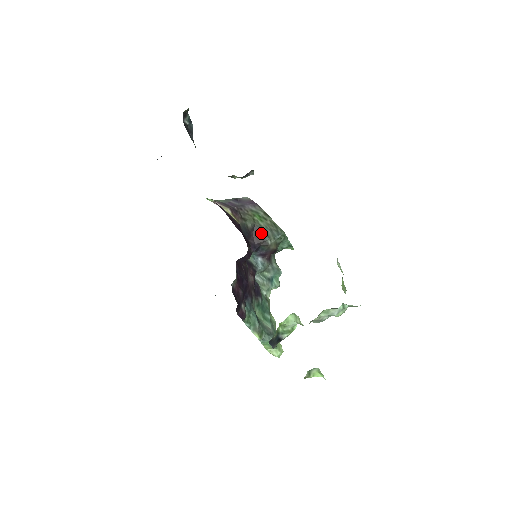
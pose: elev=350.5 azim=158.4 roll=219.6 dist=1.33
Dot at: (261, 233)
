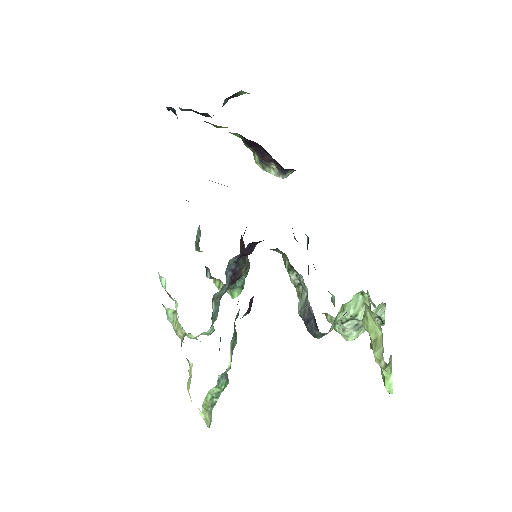
Dot at: (244, 246)
